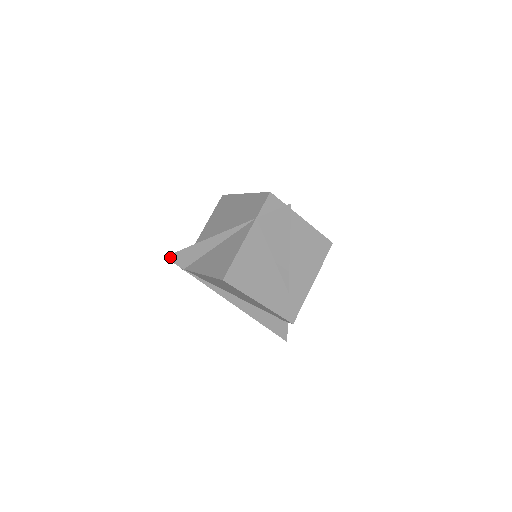
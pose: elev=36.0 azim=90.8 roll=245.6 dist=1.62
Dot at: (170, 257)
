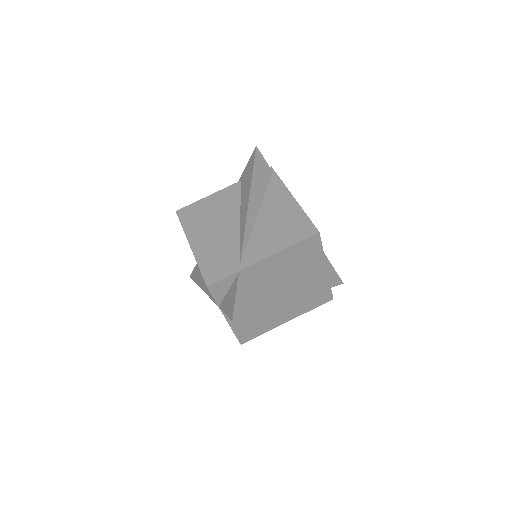
Dot at: occluded
